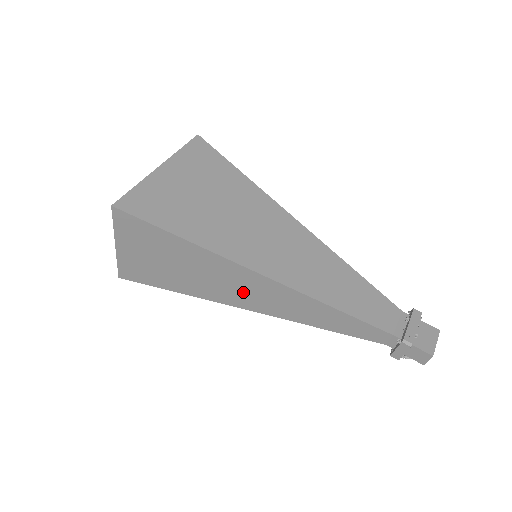
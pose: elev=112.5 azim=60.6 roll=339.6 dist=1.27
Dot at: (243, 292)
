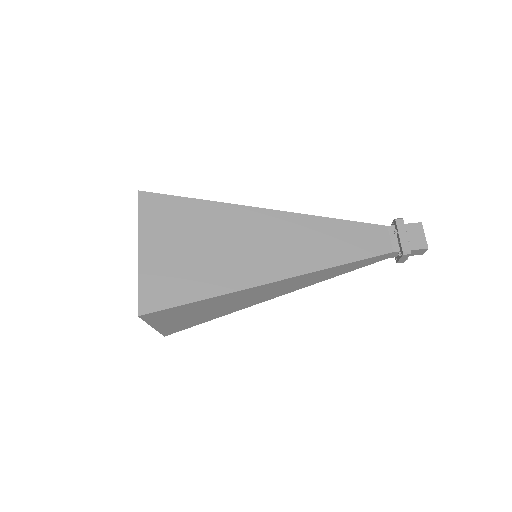
Dot at: (269, 293)
